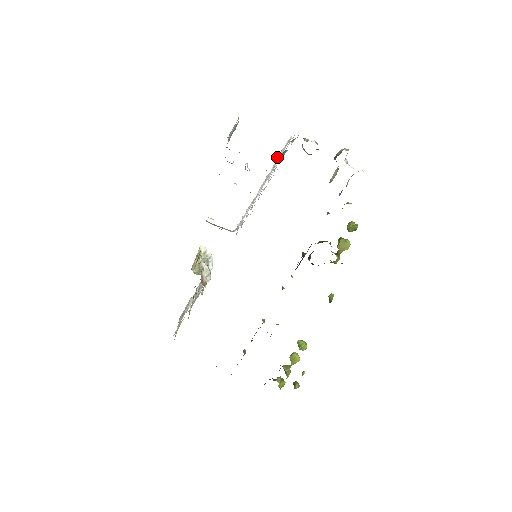
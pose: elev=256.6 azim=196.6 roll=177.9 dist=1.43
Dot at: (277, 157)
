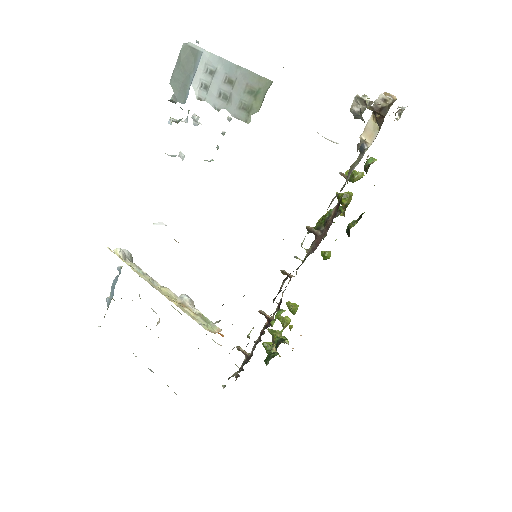
Dot at: (322, 136)
